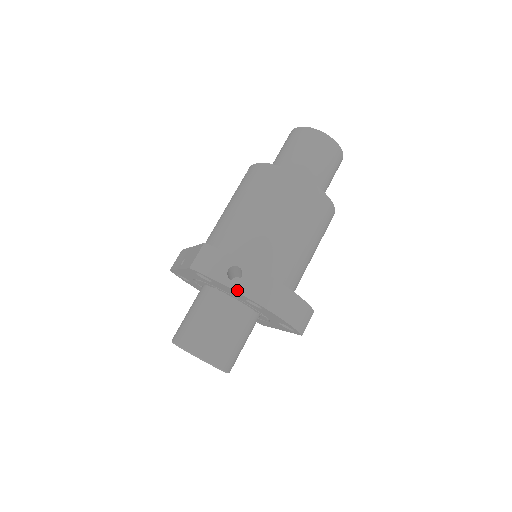
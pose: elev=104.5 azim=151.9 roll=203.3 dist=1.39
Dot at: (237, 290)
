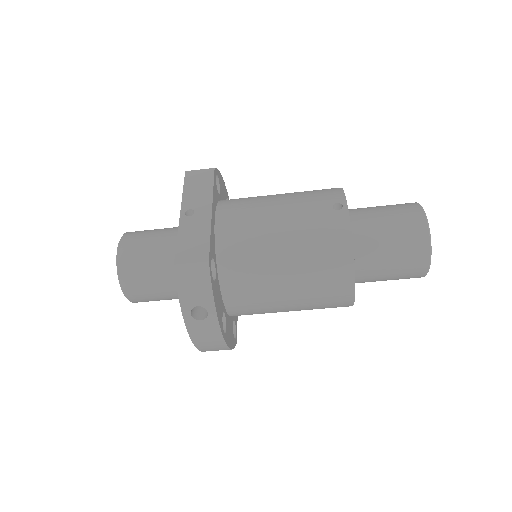
Dot at: (187, 323)
